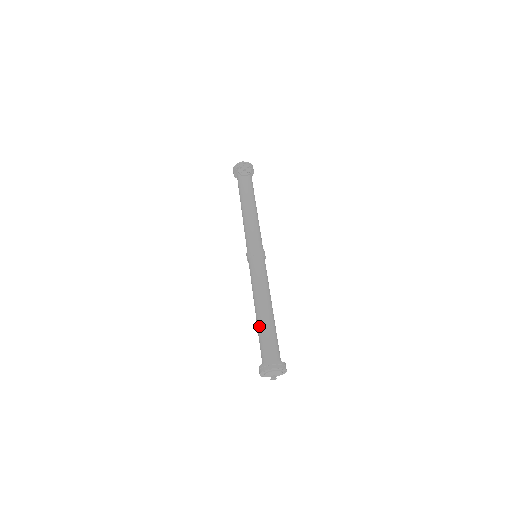
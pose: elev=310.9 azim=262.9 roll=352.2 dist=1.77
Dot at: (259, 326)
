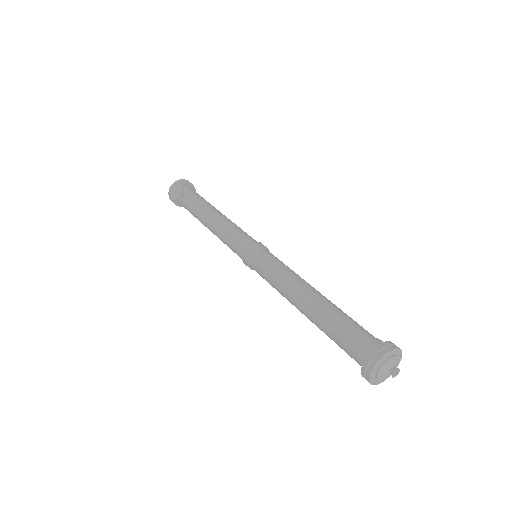
Dot at: (319, 328)
